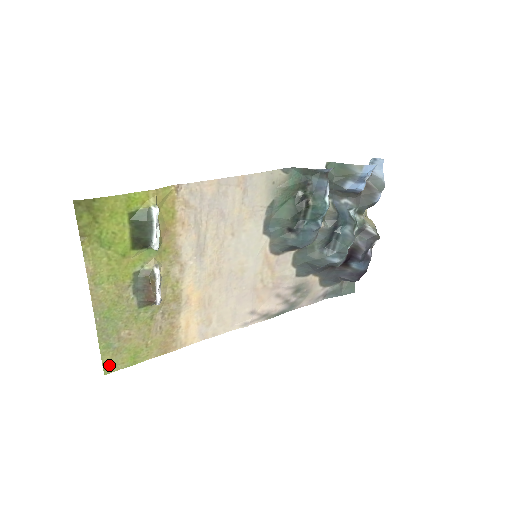
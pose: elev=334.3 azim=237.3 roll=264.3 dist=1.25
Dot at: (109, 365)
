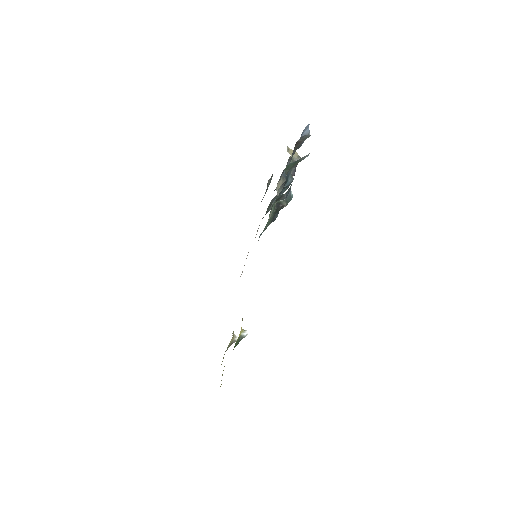
Dot at: occluded
